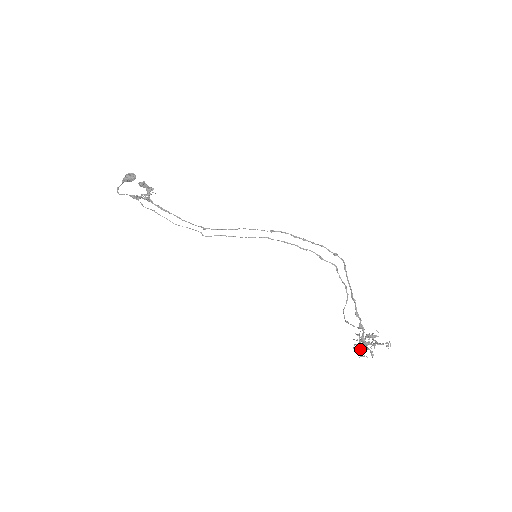
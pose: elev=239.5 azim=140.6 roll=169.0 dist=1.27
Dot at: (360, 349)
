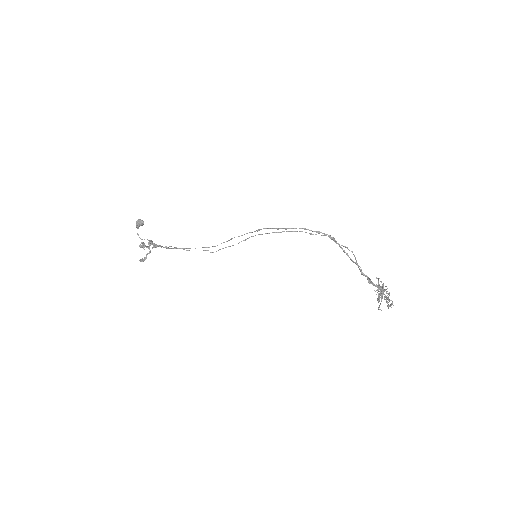
Dot at: (381, 297)
